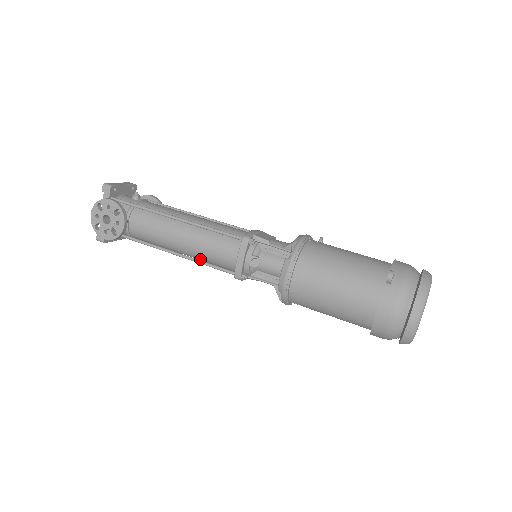
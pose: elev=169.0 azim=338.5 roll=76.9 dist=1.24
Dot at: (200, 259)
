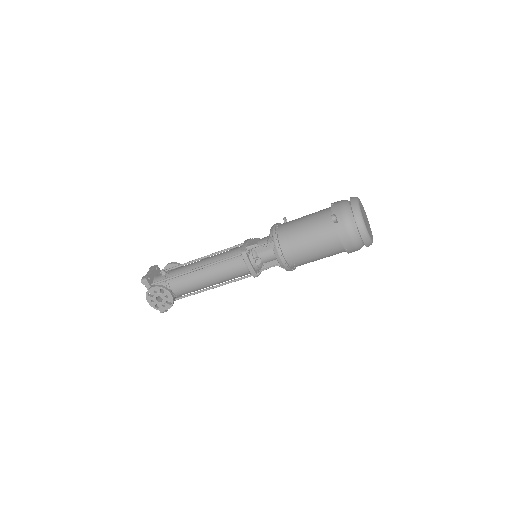
Dot at: occluded
